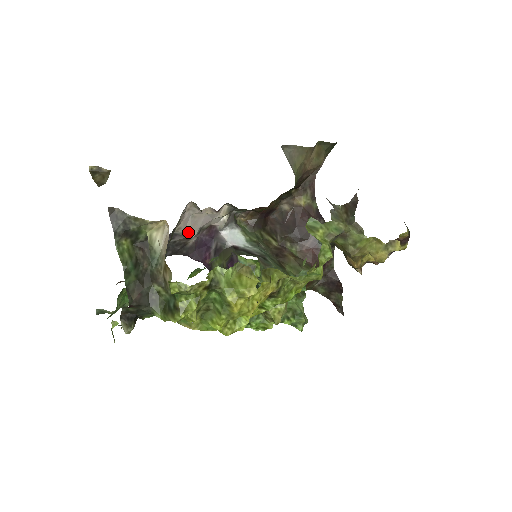
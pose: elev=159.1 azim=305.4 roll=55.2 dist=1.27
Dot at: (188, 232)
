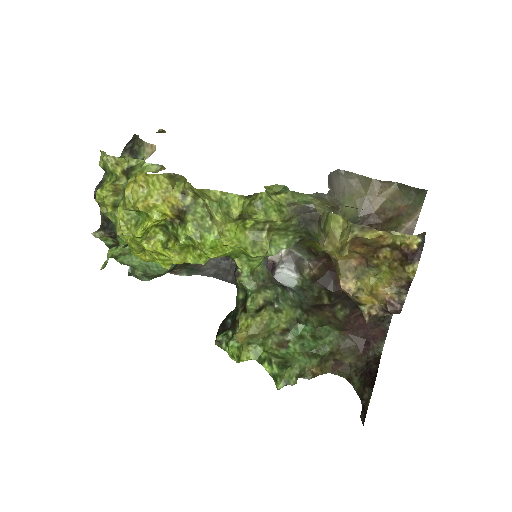
Dot at: occluded
